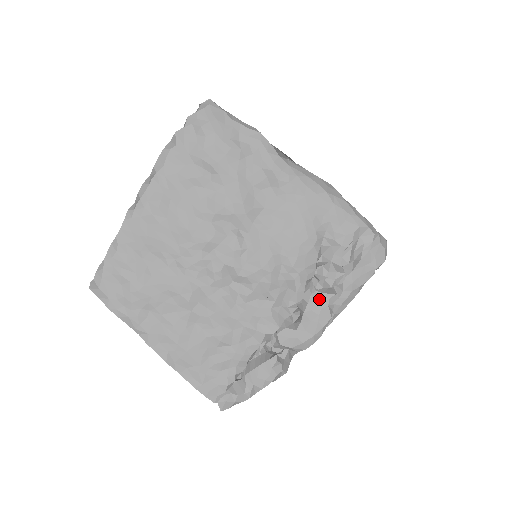
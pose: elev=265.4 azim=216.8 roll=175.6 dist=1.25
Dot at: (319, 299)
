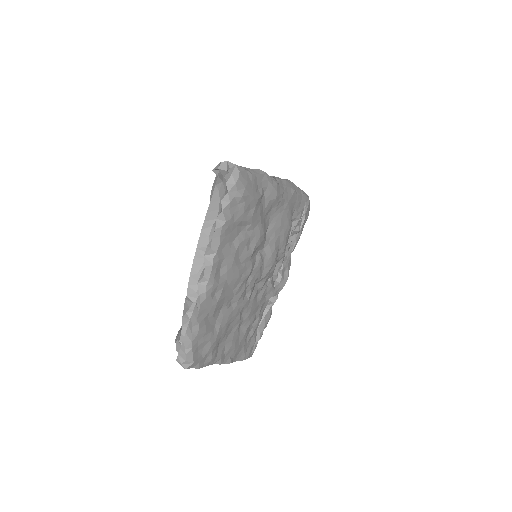
Dot at: (288, 257)
